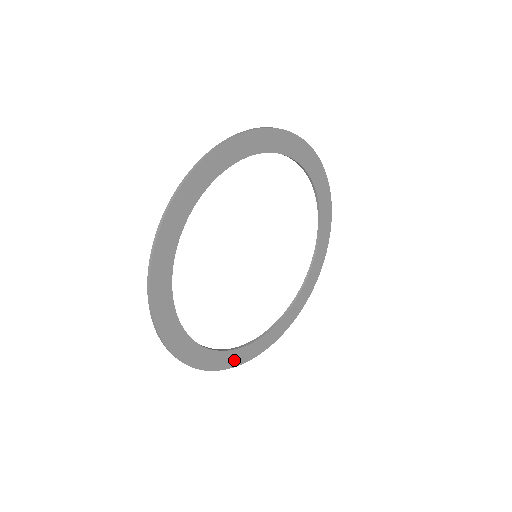
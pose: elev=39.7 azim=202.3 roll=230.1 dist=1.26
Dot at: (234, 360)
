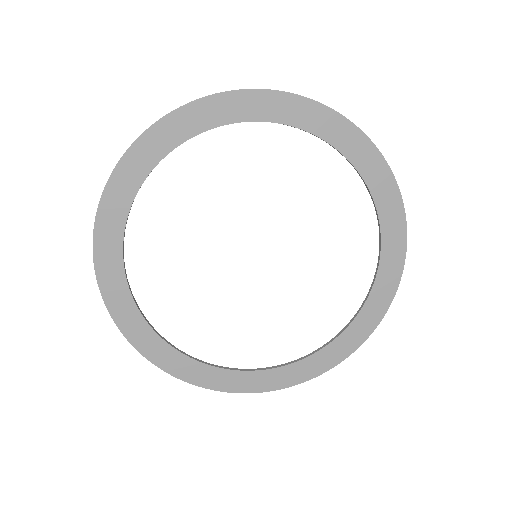
Dot at: (236, 384)
